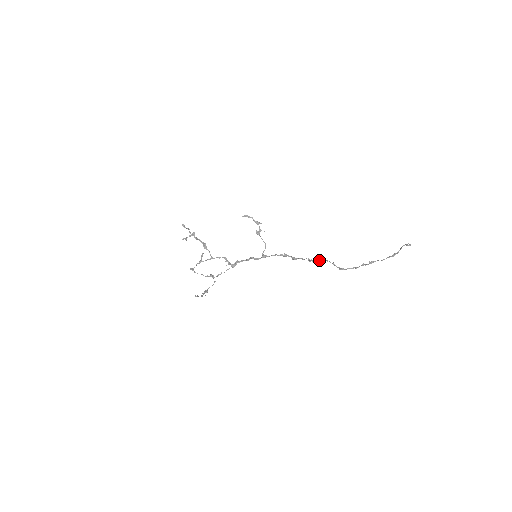
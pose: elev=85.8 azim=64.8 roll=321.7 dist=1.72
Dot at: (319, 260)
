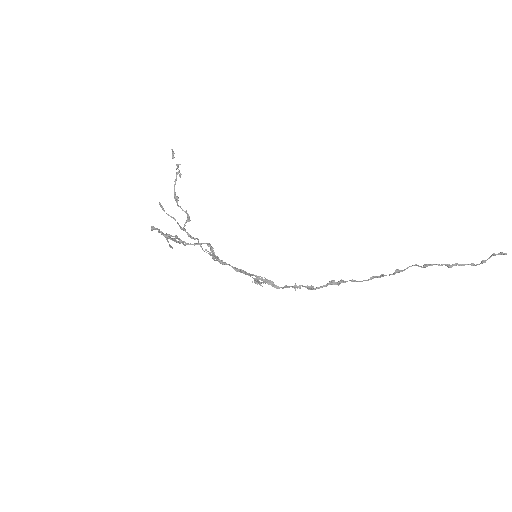
Dot at: (356, 281)
